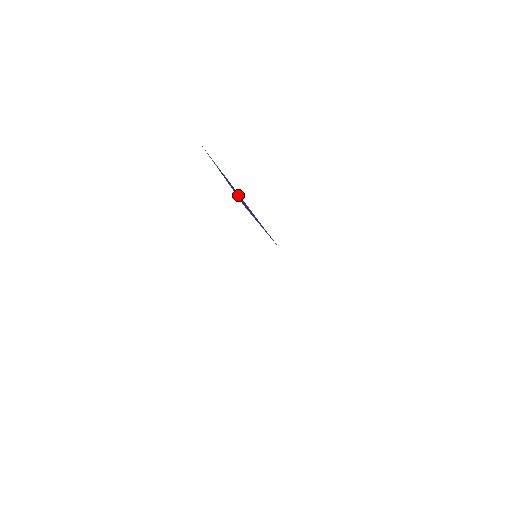
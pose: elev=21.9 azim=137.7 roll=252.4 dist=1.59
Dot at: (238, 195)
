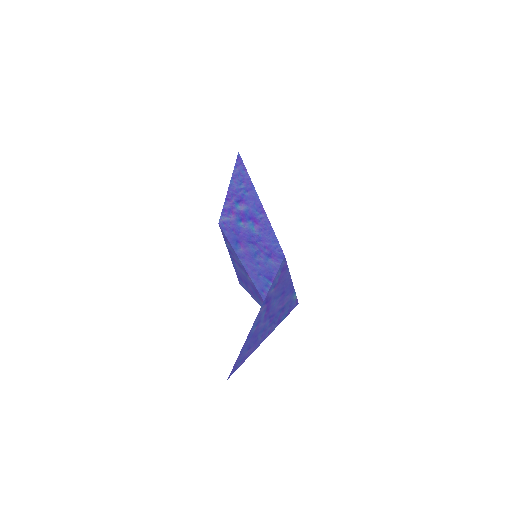
Dot at: (246, 206)
